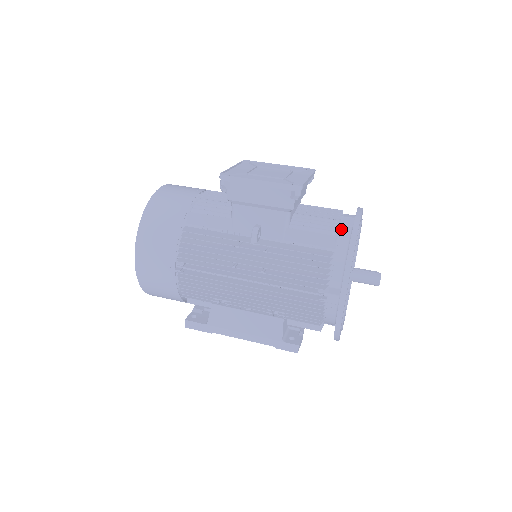
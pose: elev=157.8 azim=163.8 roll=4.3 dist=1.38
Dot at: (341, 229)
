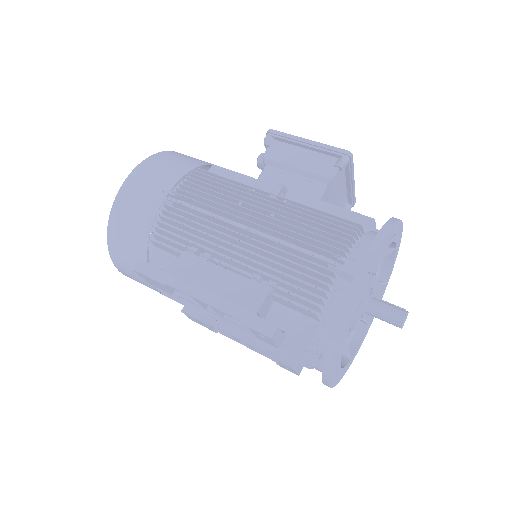
Dot at: occluded
